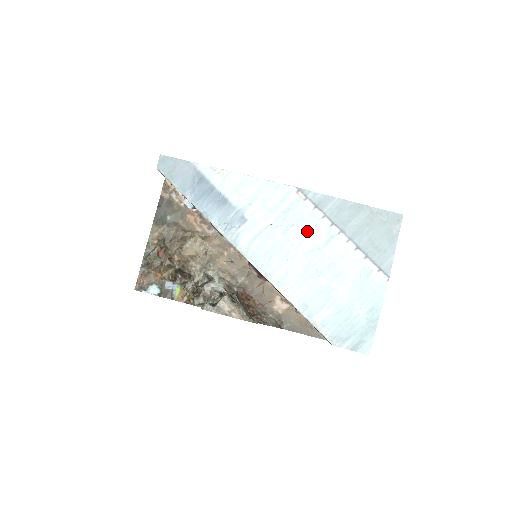
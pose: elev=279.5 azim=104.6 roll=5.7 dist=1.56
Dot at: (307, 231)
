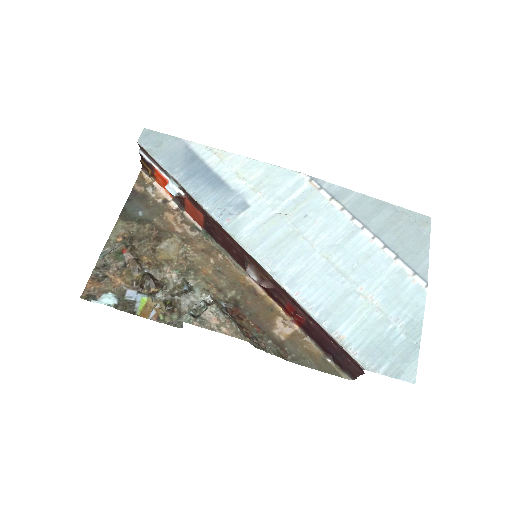
Dot at: (323, 224)
